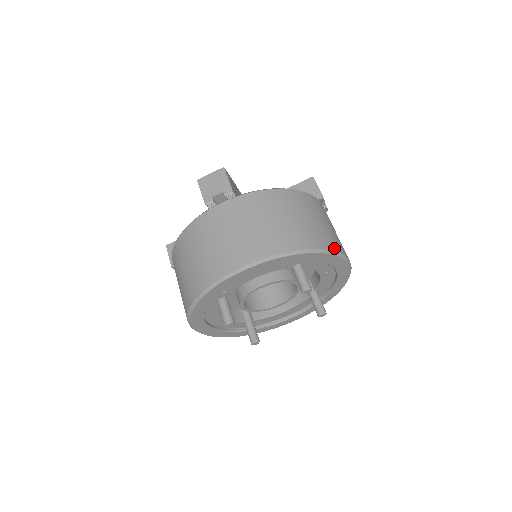
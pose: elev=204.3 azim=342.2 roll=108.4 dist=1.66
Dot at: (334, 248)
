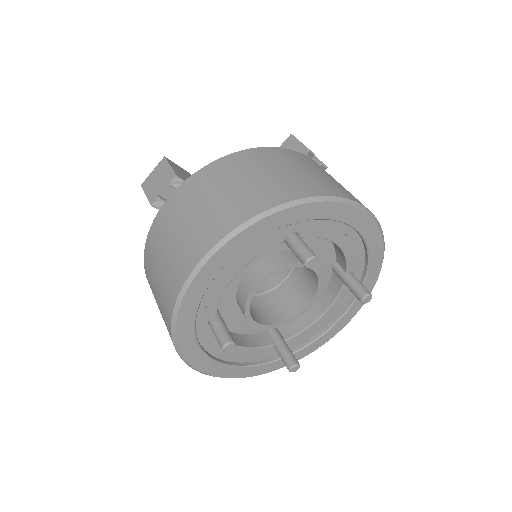
Dot at: (330, 193)
